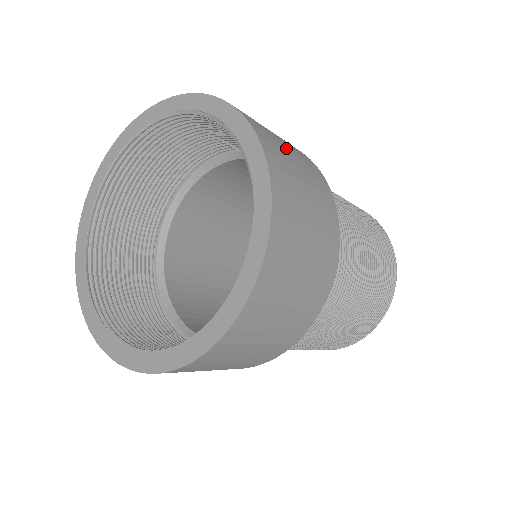
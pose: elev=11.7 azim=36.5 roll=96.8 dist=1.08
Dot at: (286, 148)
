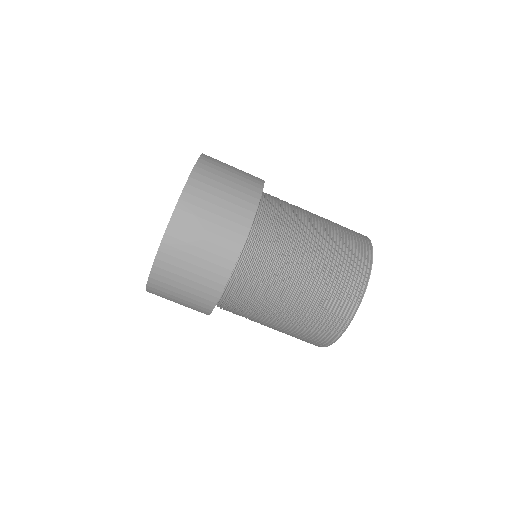
Dot at: occluded
